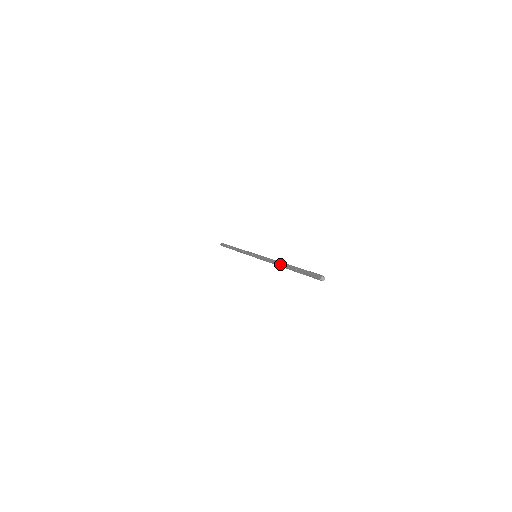
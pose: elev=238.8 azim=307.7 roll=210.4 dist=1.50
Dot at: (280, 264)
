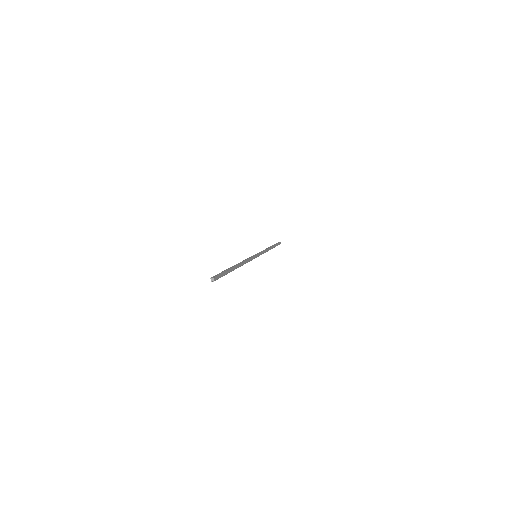
Dot at: occluded
